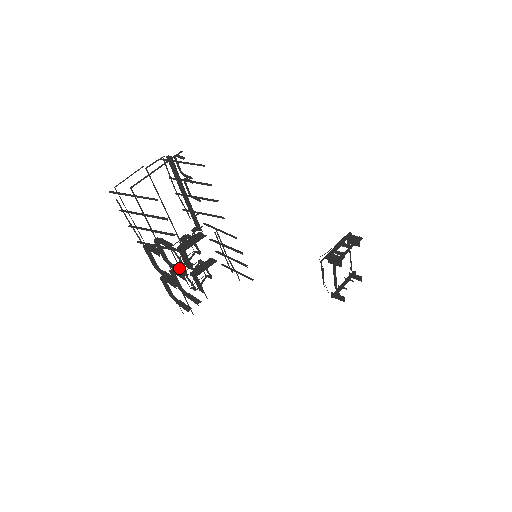
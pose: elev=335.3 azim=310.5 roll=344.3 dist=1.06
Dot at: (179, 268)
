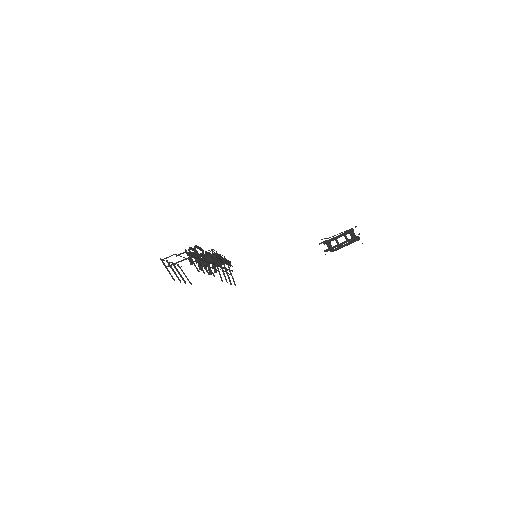
Dot at: occluded
